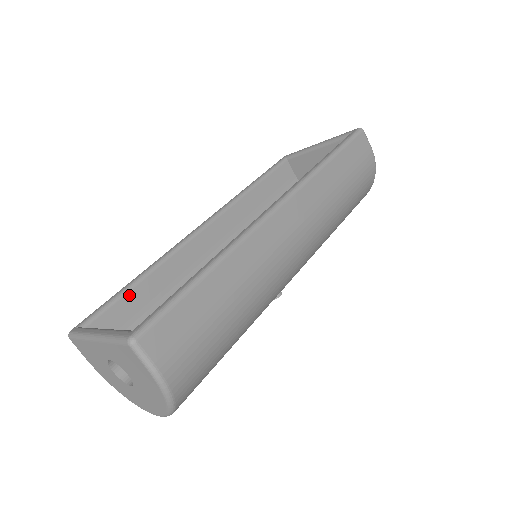
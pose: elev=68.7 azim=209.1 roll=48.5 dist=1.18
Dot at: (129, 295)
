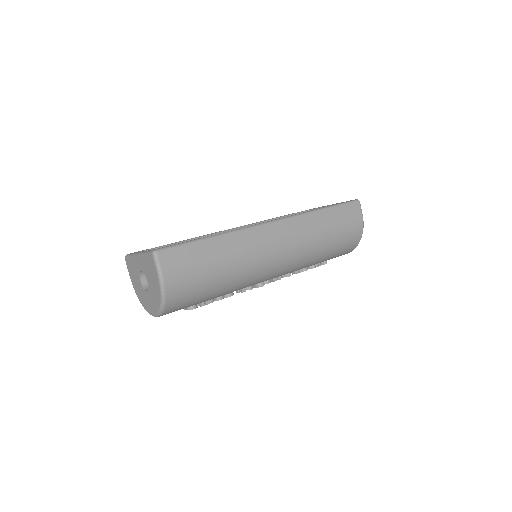
Dot at: occluded
